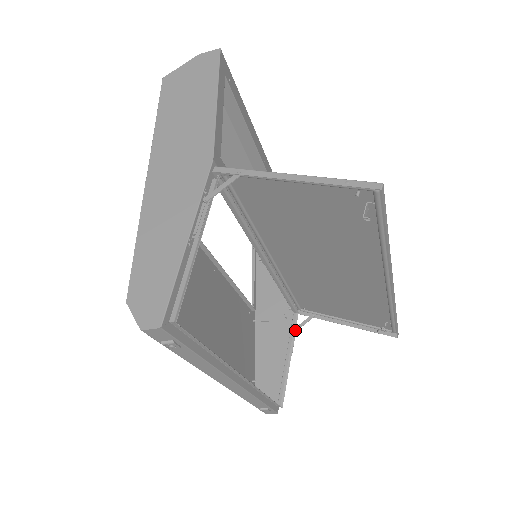
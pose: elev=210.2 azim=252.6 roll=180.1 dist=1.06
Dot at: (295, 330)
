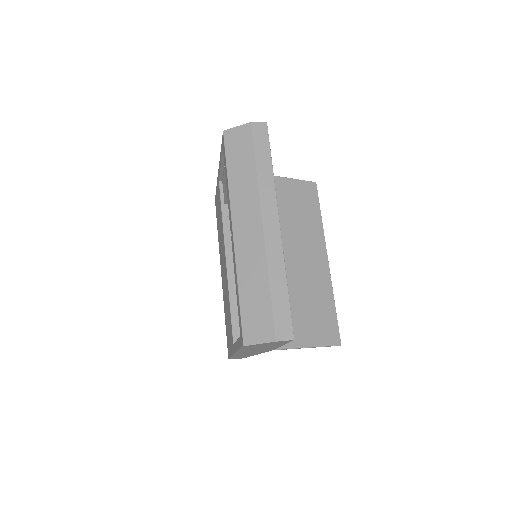
Dot at: occluded
